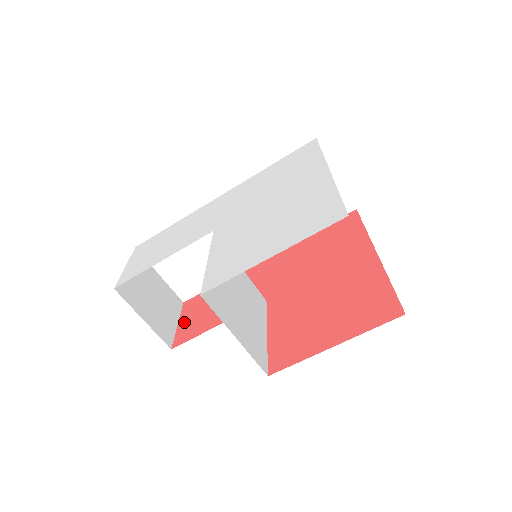
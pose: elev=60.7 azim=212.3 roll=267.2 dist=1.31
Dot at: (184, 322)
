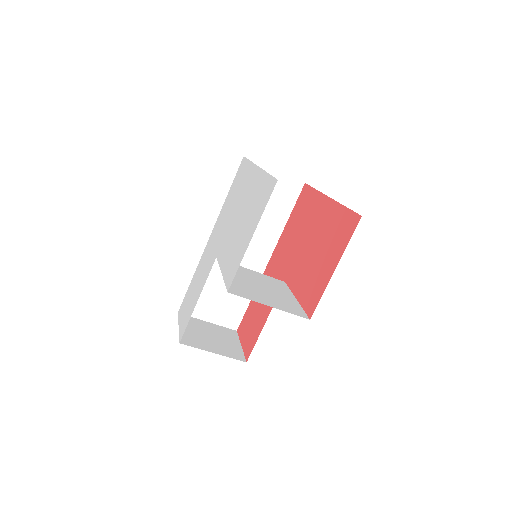
Dot at: (244, 341)
